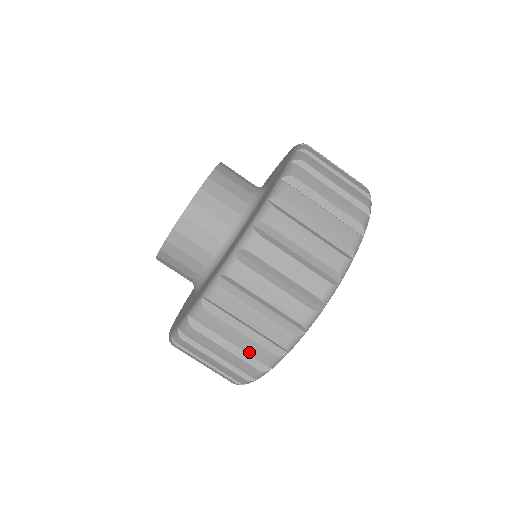
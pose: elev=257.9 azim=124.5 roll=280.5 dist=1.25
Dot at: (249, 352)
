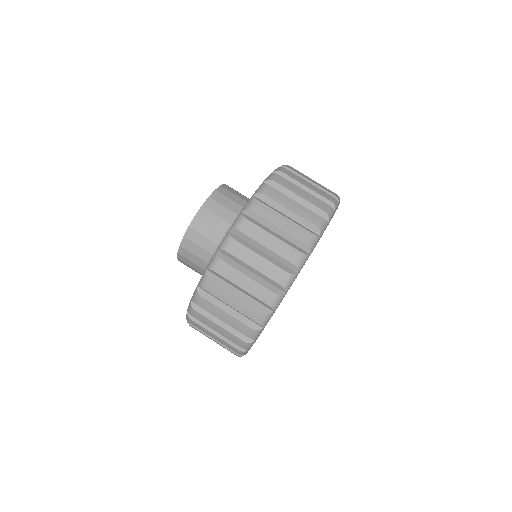
Dot at: (303, 216)
